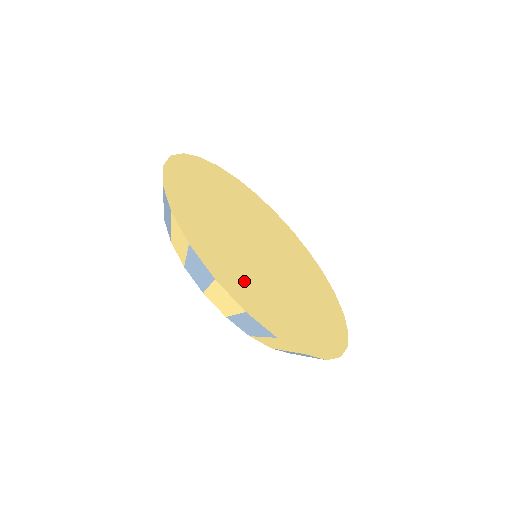
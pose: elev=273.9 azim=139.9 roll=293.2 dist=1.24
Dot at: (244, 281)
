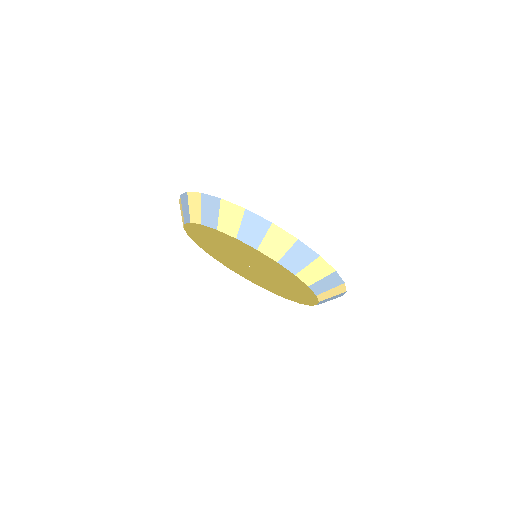
Dot at: occluded
